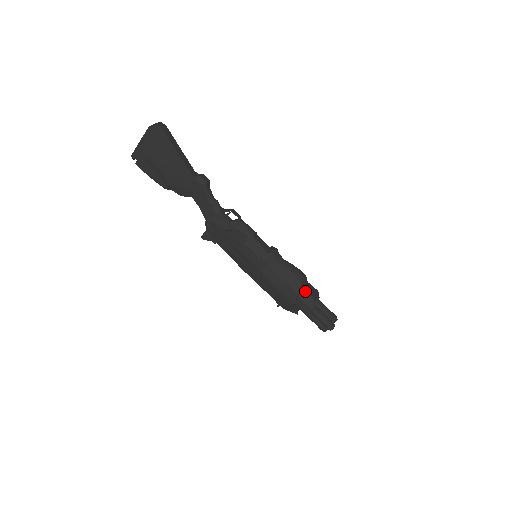
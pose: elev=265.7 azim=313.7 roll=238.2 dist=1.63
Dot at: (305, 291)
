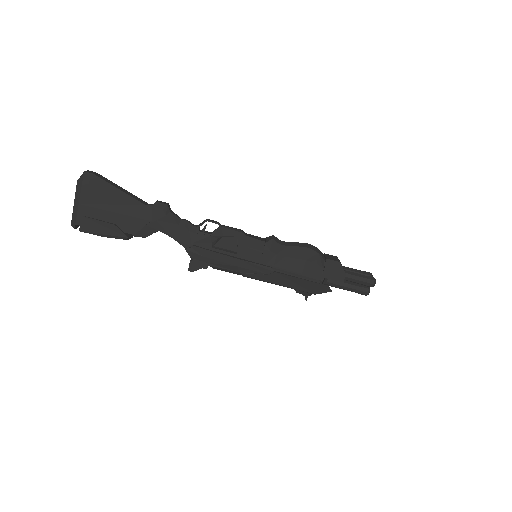
Dot at: (326, 259)
